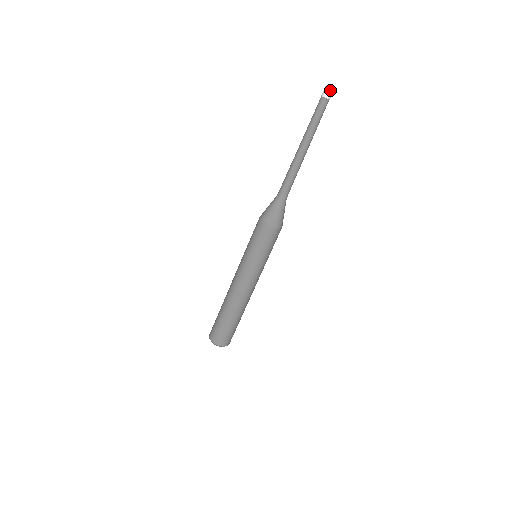
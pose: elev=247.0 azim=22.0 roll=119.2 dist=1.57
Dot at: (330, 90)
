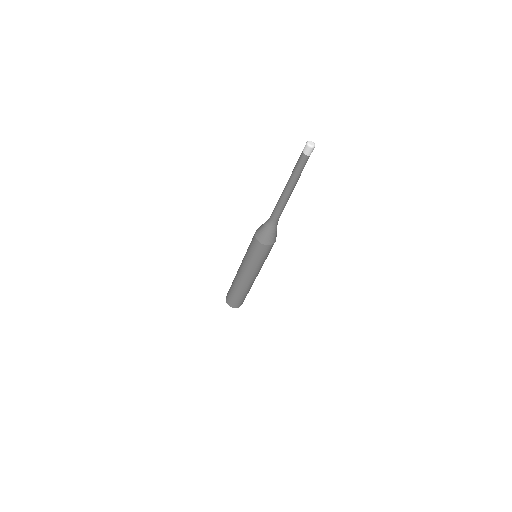
Dot at: (310, 149)
